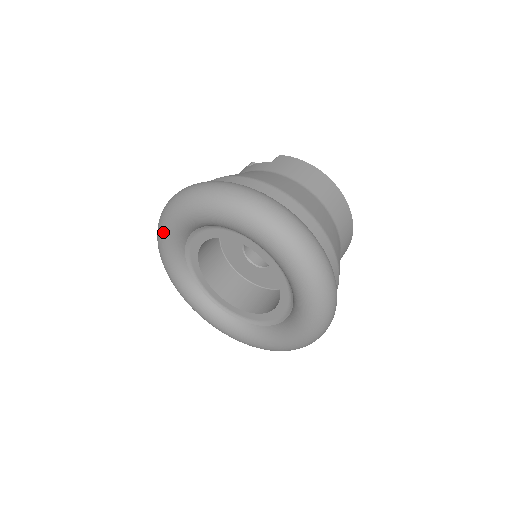
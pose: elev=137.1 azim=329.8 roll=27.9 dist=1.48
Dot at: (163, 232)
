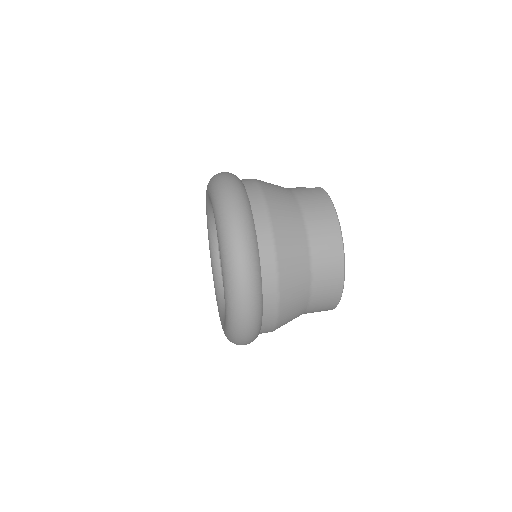
Dot at: occluded
